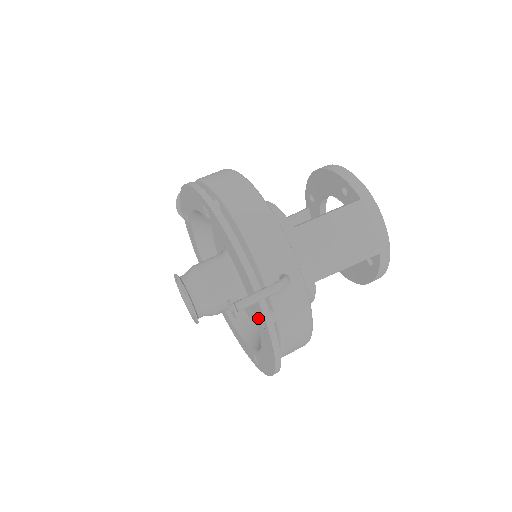
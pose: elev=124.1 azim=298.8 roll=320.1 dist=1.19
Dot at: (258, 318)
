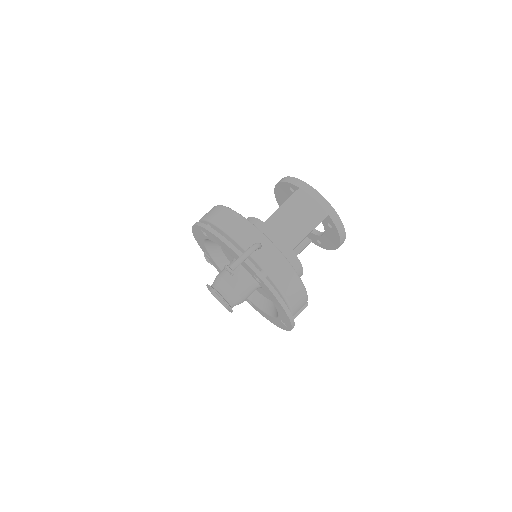
Dot at: (257, 280)
